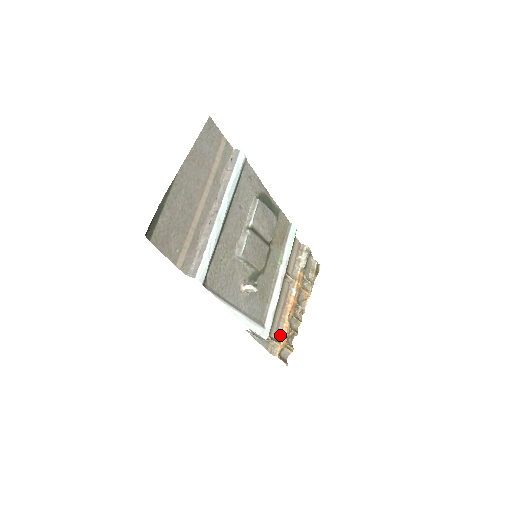
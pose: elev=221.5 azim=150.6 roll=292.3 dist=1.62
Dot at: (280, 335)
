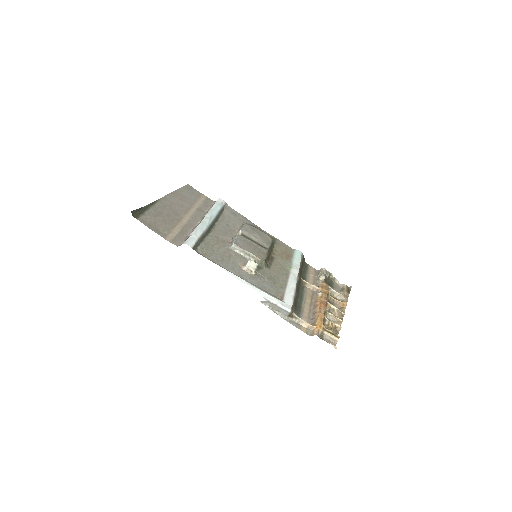
Dot at: (314, 321)
